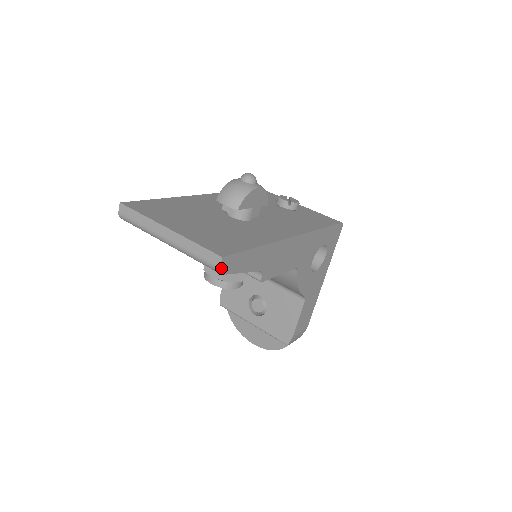
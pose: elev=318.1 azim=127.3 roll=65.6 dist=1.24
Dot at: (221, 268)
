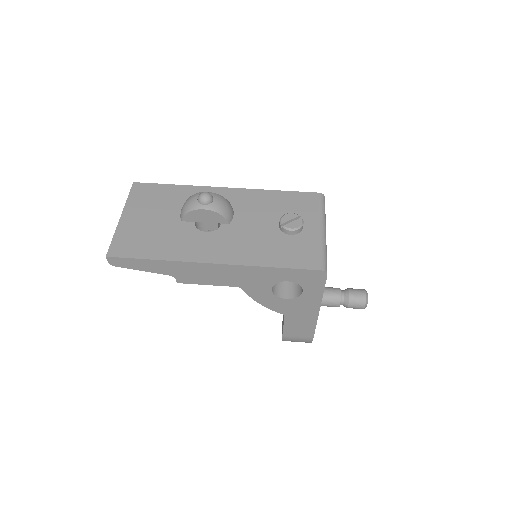
Dot at: (110, 262)
